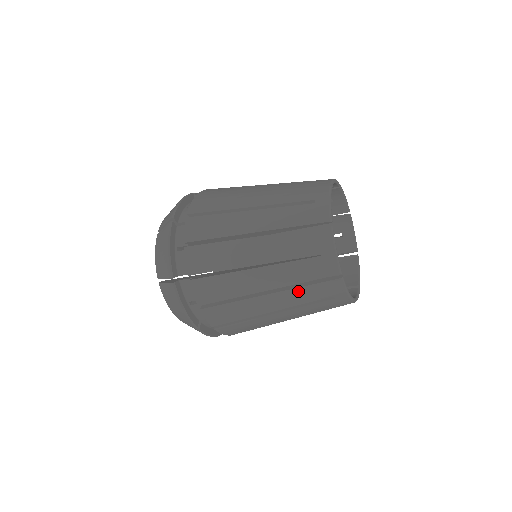
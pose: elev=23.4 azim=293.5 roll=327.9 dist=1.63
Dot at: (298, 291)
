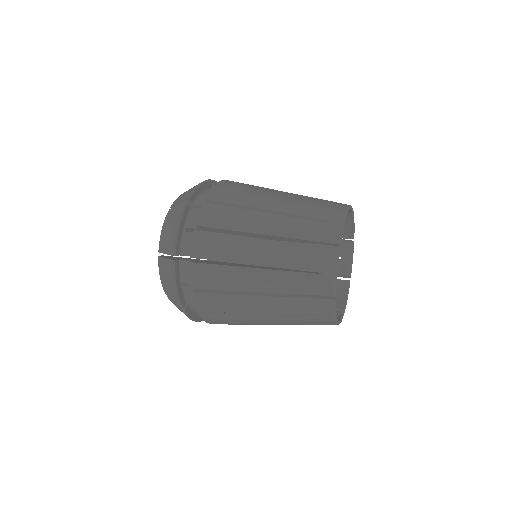
Dot at: occluded
